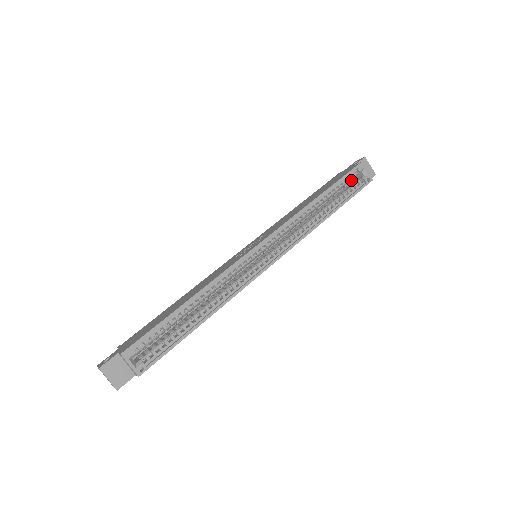
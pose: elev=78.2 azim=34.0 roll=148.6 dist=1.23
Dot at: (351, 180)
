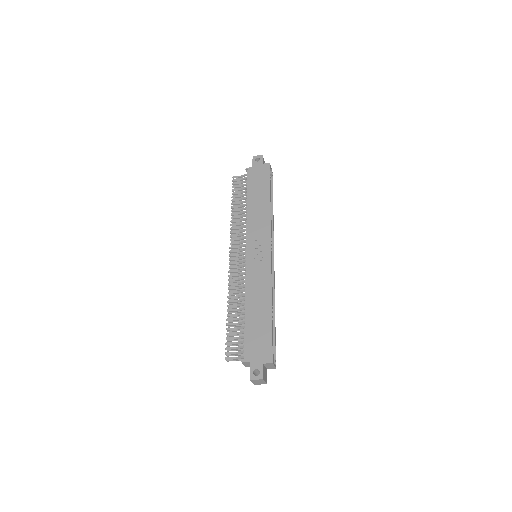
Dot at: occluded
